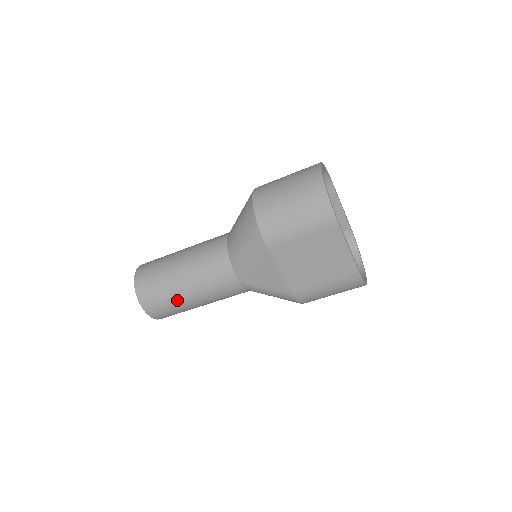
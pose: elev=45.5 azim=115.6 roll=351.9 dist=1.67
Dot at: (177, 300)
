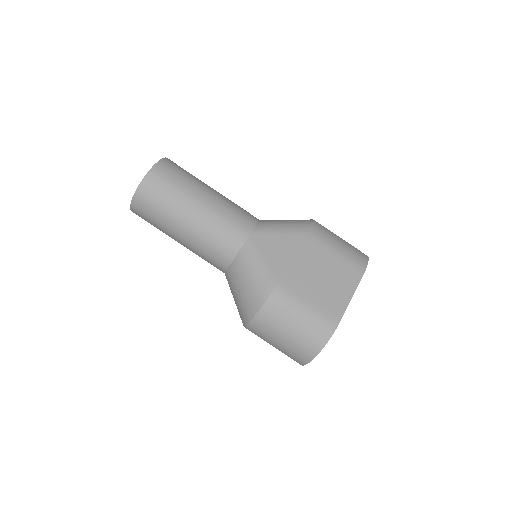
Dot at: (188, 191)
